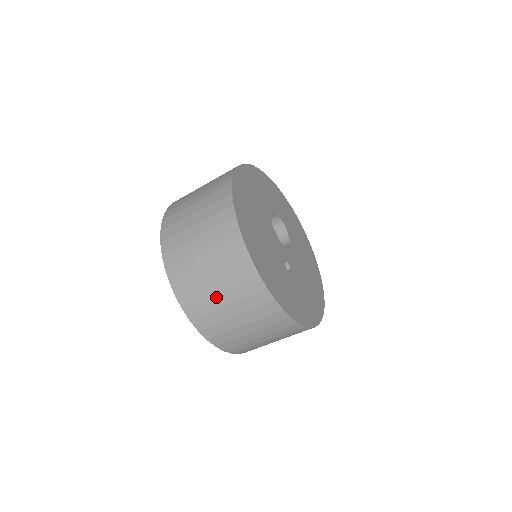
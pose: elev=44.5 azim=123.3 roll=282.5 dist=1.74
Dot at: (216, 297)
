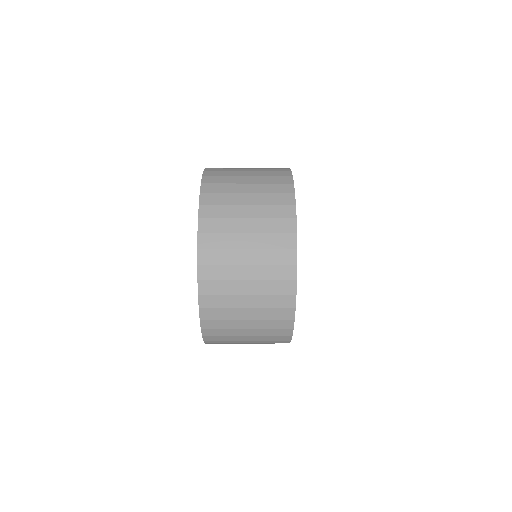
Dot at: occluded
